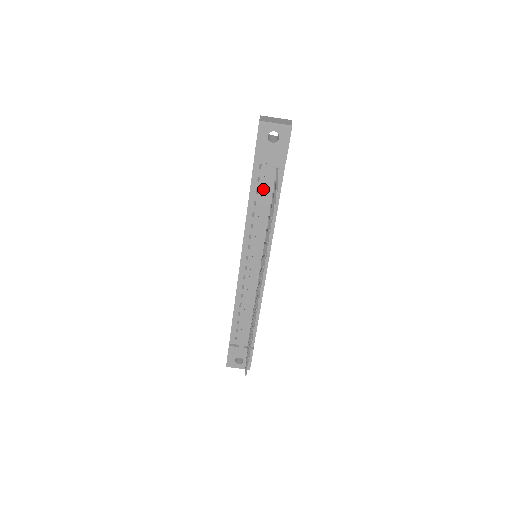
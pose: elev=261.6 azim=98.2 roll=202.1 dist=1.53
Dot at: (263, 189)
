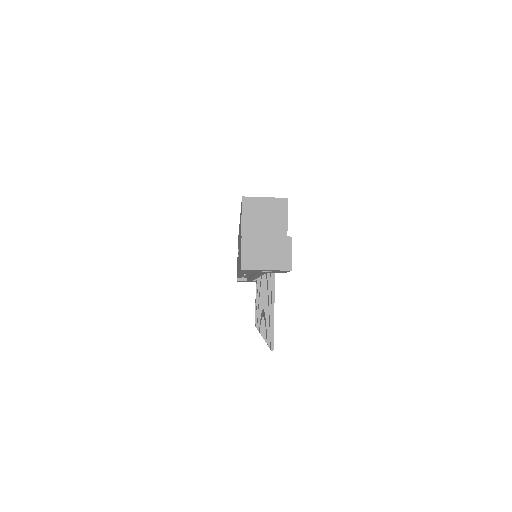
Dot at: (256, 274)
